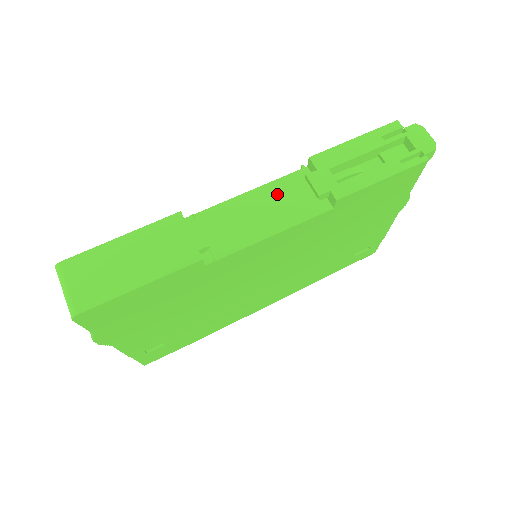
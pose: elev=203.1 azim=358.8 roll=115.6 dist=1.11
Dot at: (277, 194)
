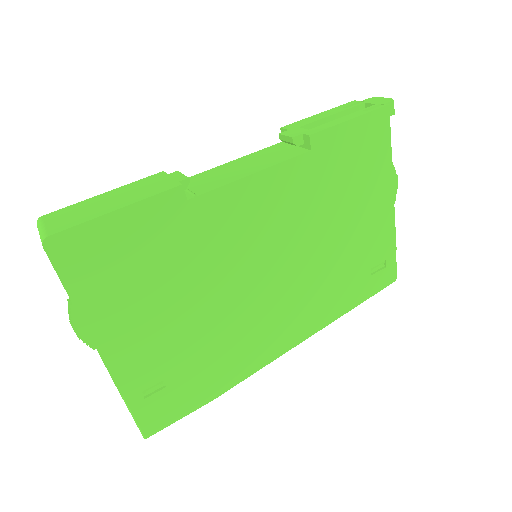
Dot at: (256, 157)
